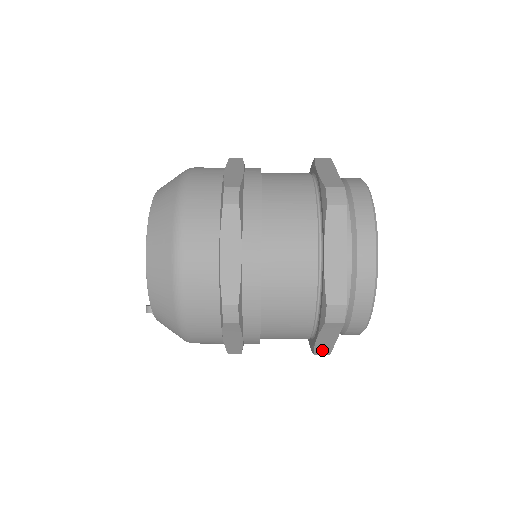
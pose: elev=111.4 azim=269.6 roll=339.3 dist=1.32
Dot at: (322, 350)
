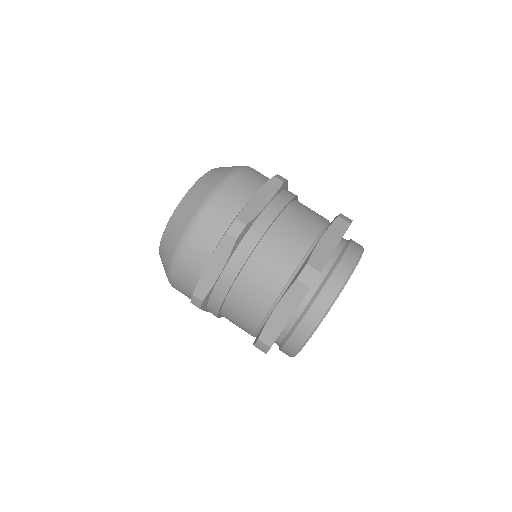
Dot at: occluded
